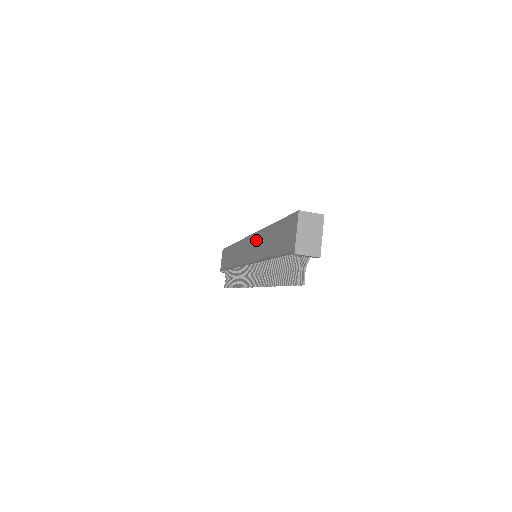
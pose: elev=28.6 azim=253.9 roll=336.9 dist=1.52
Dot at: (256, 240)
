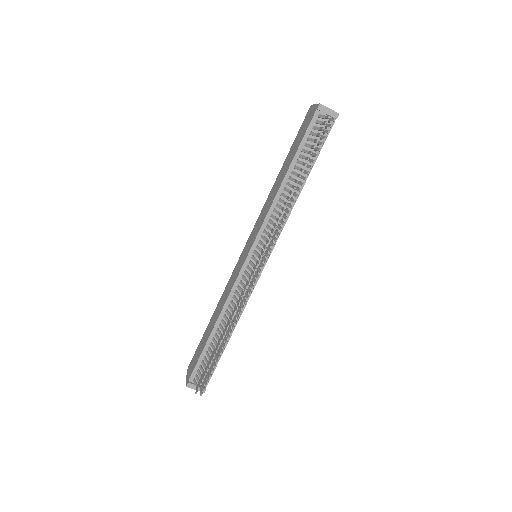
Dot at: (260, 217)
